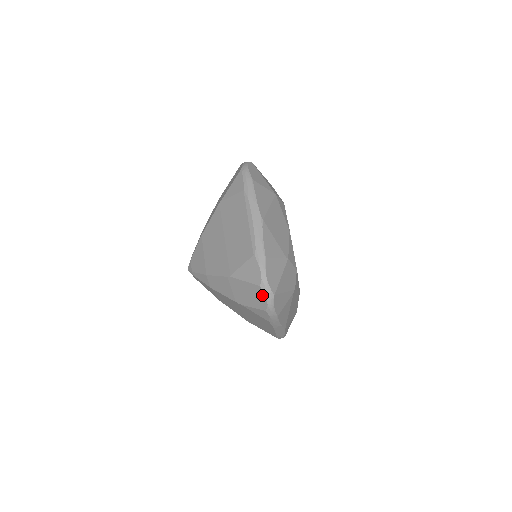
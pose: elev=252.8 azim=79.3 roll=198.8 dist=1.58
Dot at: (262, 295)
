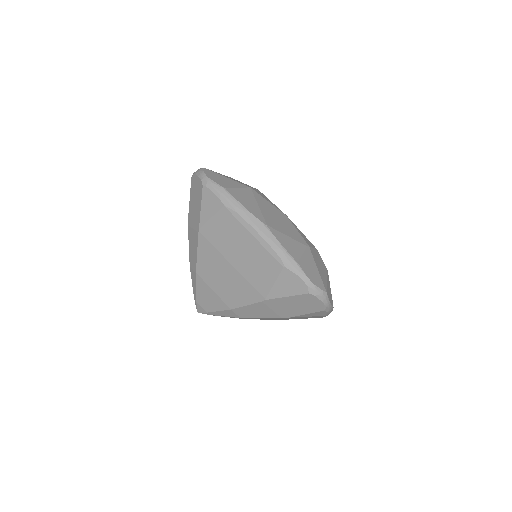
Dot at: (314, 300)
